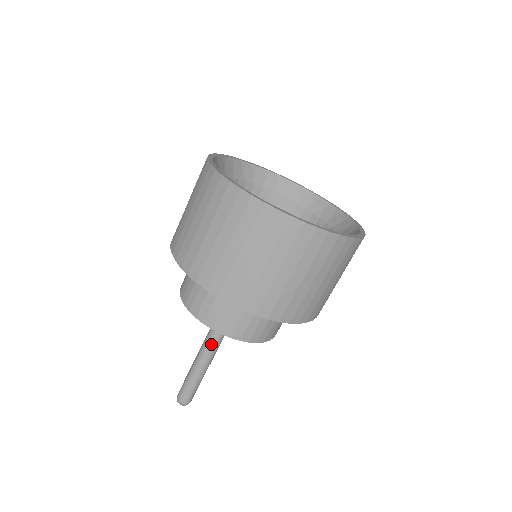
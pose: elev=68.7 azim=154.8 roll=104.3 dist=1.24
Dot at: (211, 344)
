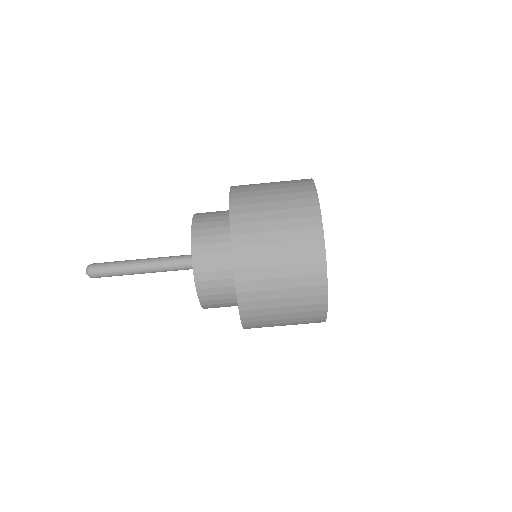
Dot at: (164, 270)
